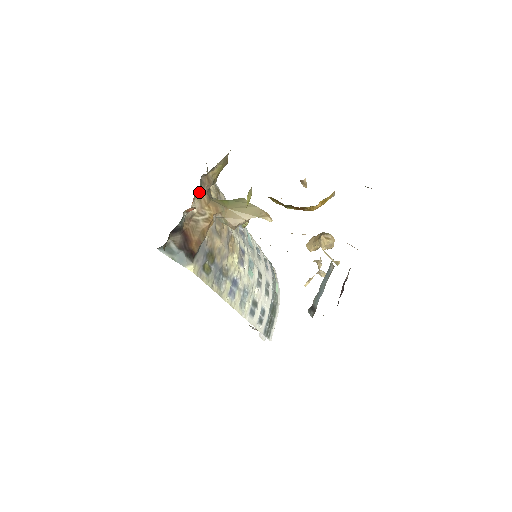
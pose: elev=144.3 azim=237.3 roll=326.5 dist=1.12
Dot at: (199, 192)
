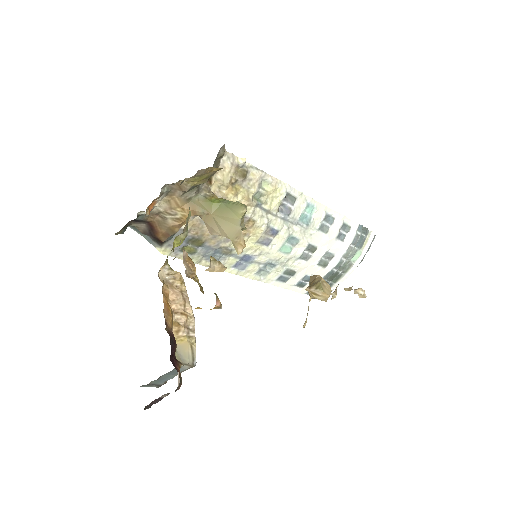
Dot at: (168, 195)
